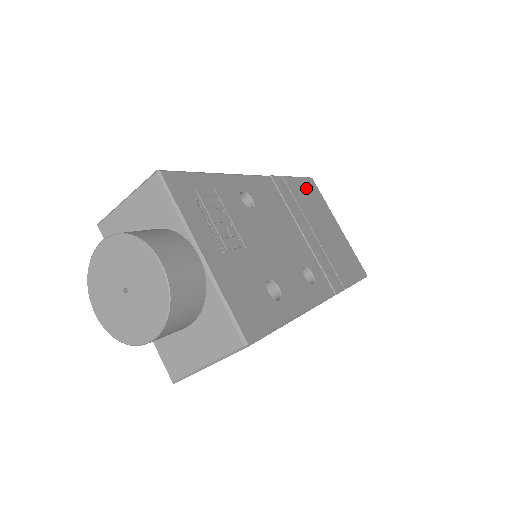
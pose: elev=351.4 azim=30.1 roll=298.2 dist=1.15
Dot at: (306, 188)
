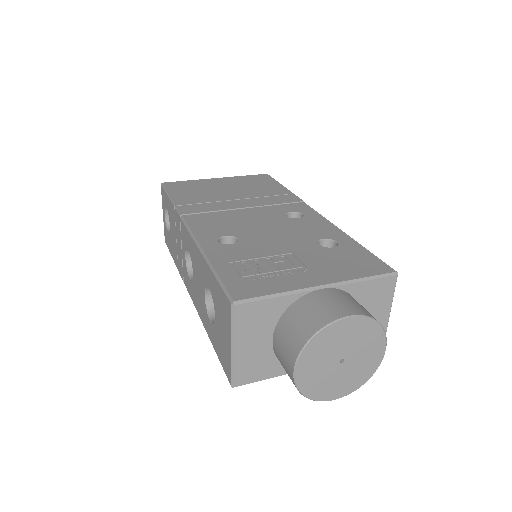
Dot at: (180, 191)
